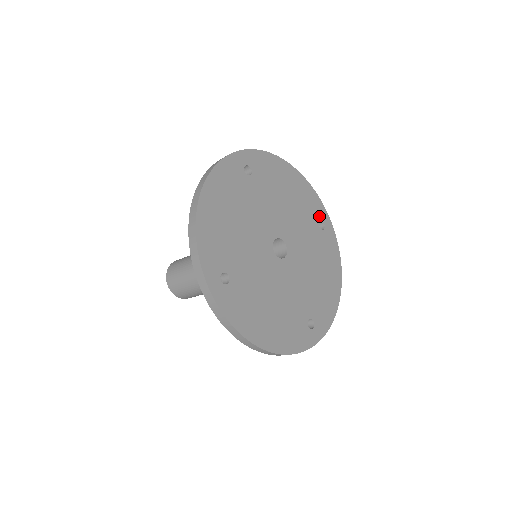
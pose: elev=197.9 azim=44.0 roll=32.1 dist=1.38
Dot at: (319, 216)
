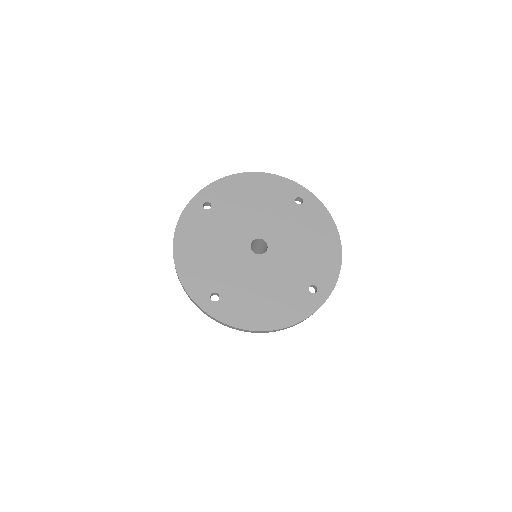
Dot at: (293, 195)
